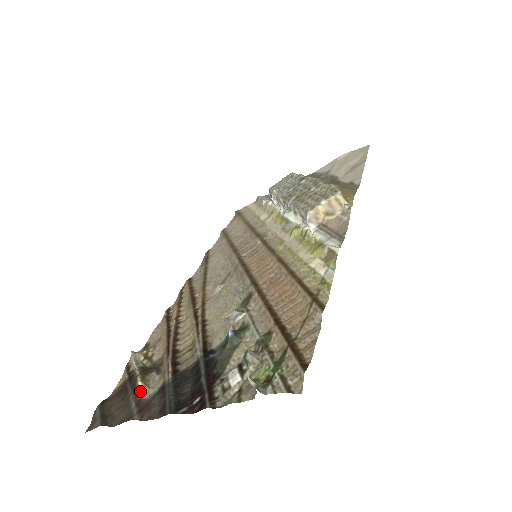
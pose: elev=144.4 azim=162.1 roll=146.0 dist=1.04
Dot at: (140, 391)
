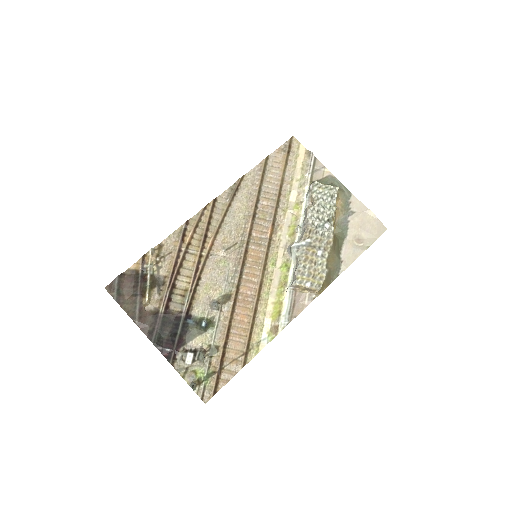
Dot at: (145, 303)
